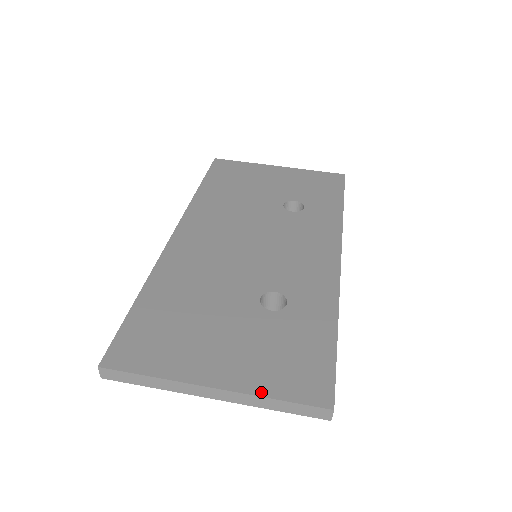
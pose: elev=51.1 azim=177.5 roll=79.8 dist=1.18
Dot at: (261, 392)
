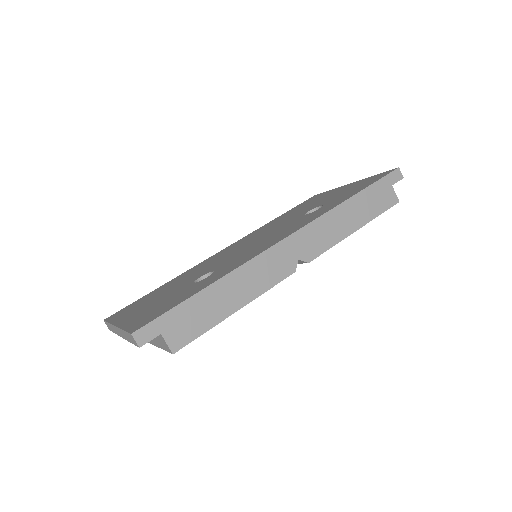
Dot at: (124, 326)
